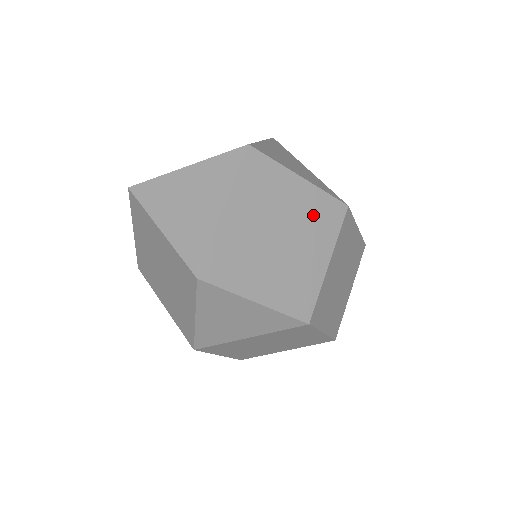
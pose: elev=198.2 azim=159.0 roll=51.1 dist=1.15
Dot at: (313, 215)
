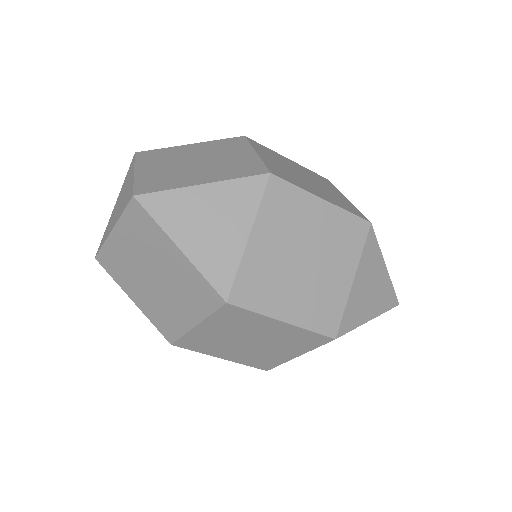
Dot at: (216, 148)
